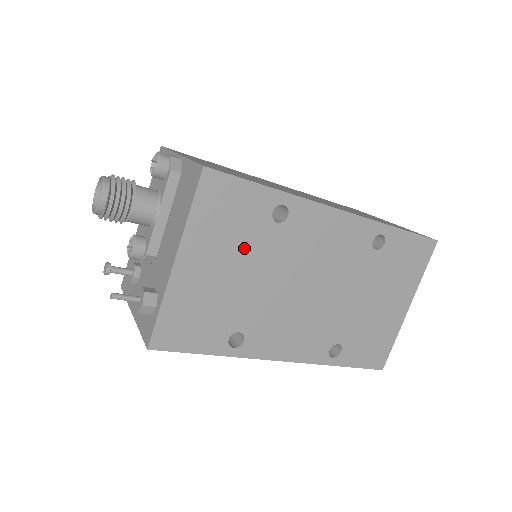
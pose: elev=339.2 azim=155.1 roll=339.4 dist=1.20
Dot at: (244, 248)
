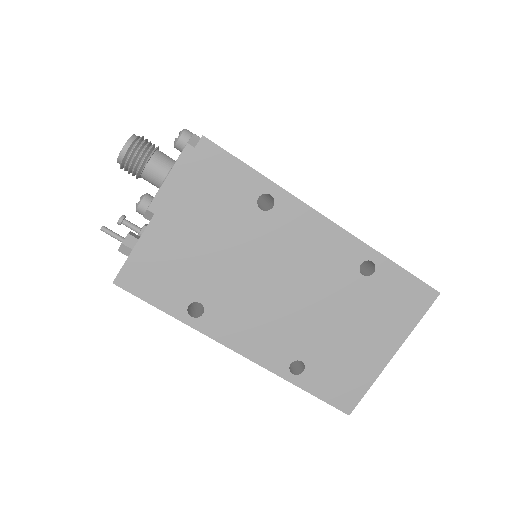
Dot at: (223, 222)
